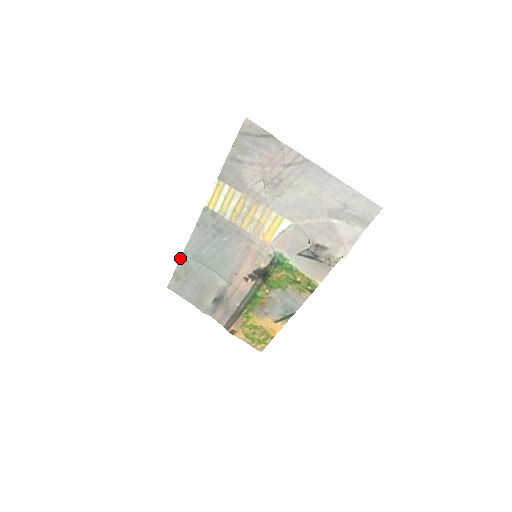
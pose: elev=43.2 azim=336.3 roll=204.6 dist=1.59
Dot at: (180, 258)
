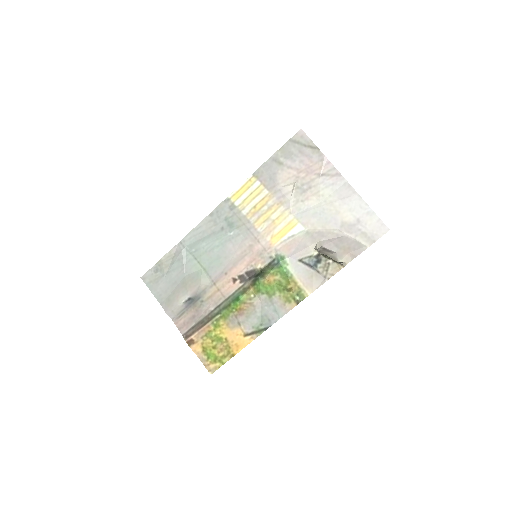
Dot at: (174, 247)
